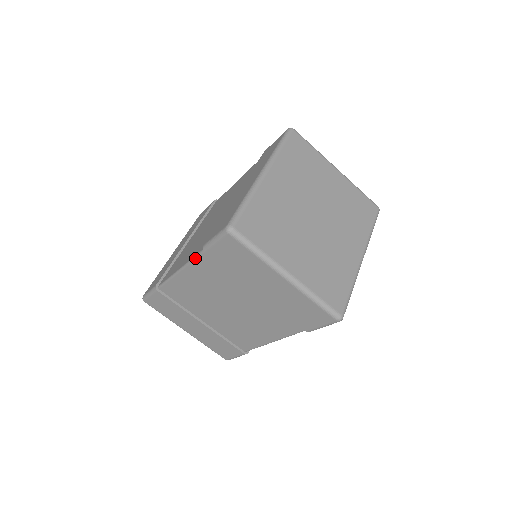
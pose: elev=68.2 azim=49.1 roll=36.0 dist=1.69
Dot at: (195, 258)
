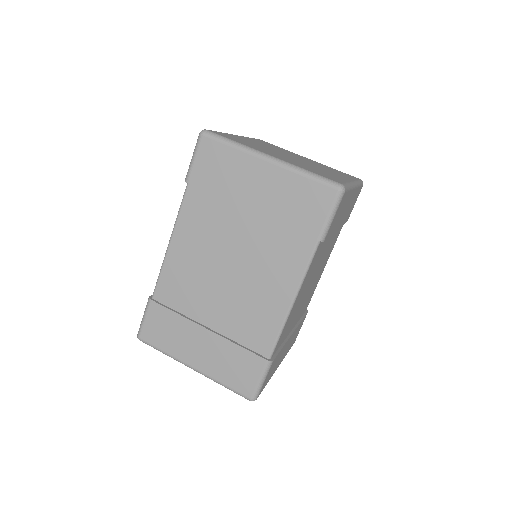
Dot at: (181, 206)
